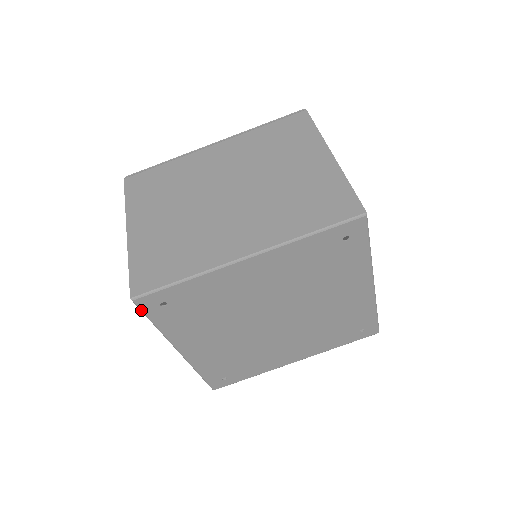
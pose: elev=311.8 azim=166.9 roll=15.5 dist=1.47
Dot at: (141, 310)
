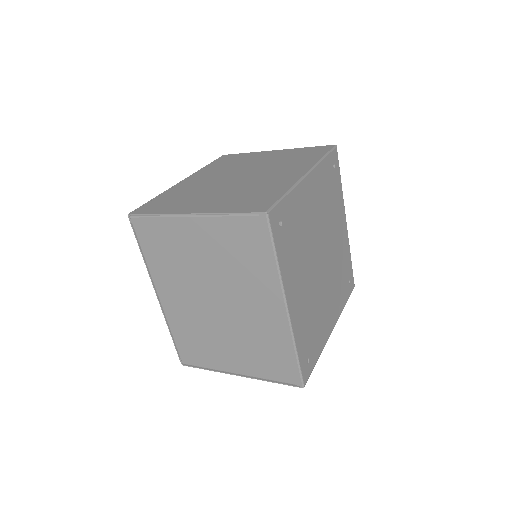
Dot at: (271, 230)
